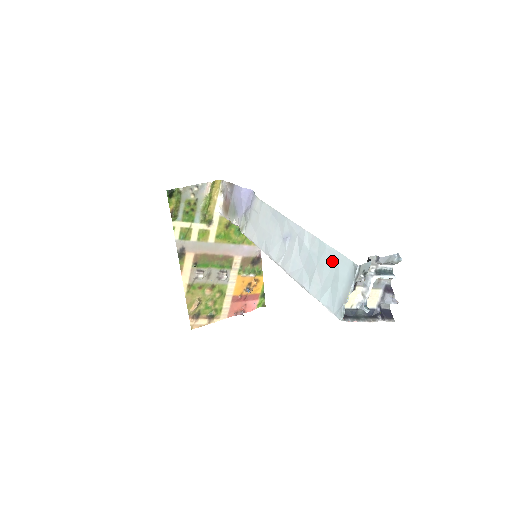
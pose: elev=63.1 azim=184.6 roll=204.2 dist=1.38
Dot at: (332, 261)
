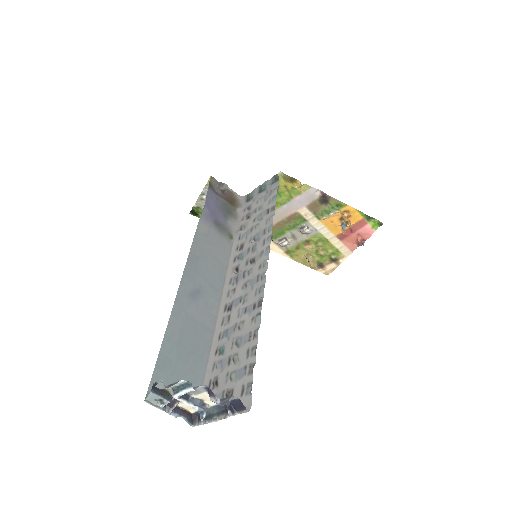
Dot at: (166, 367)
